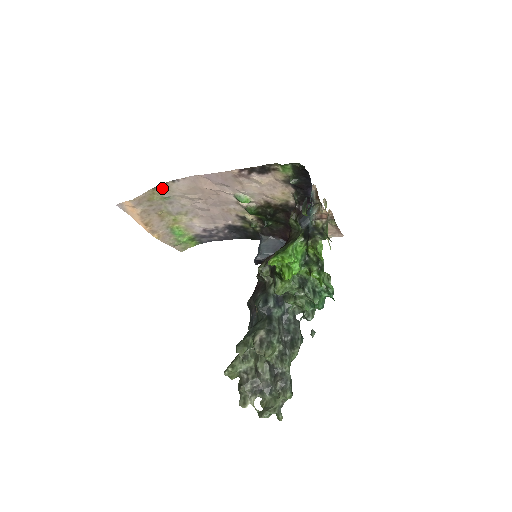
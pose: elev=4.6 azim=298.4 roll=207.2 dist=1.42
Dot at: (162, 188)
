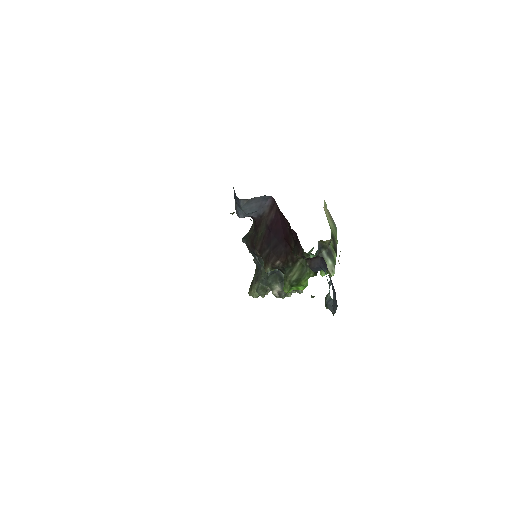
Dot at: occluded
